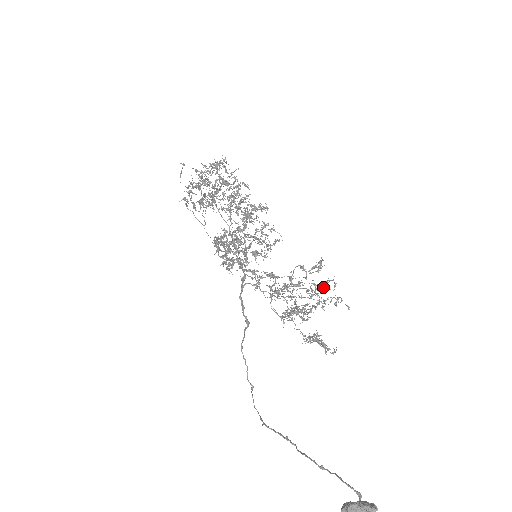
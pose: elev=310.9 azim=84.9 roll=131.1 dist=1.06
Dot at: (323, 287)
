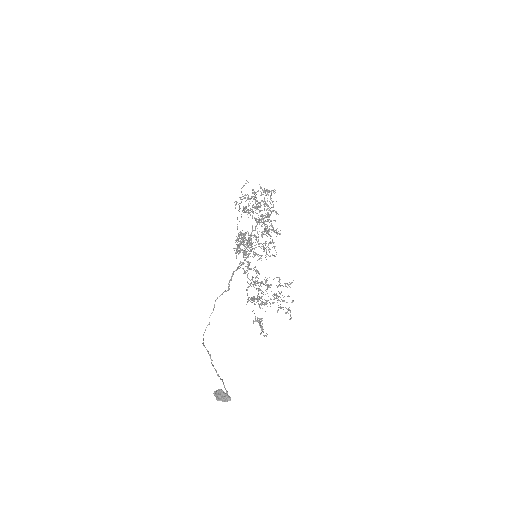
Dot at: (283, 297)
